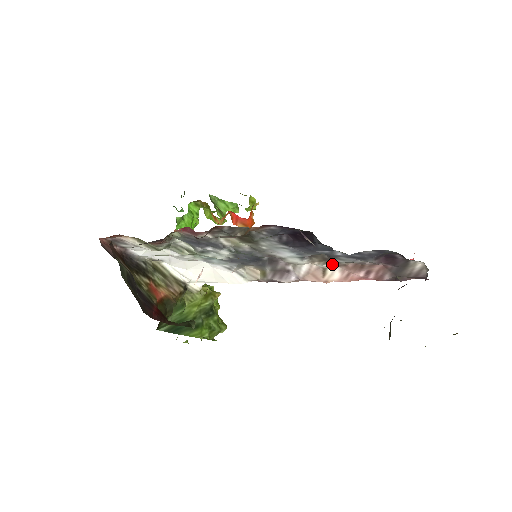
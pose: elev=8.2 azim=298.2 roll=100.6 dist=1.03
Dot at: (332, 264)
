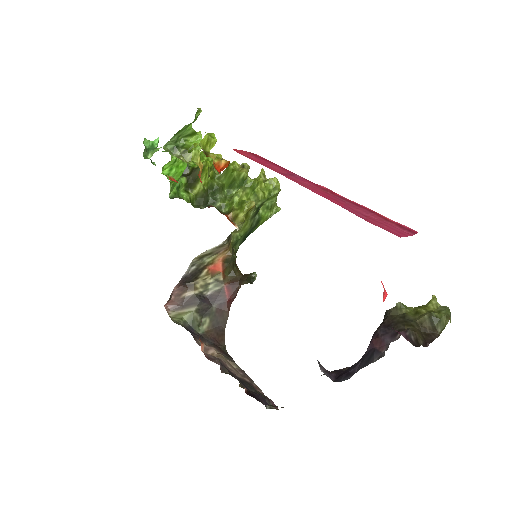
Dot at: occluded
